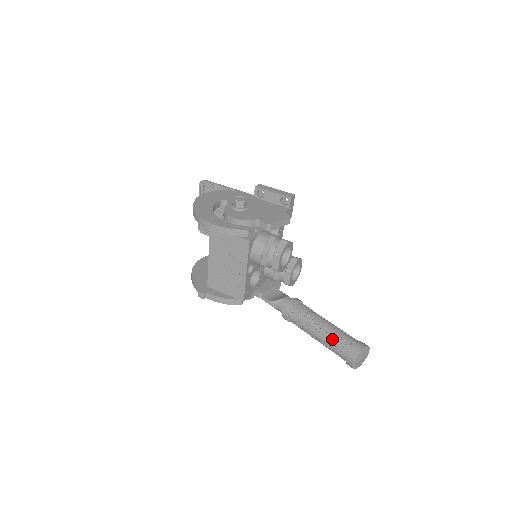
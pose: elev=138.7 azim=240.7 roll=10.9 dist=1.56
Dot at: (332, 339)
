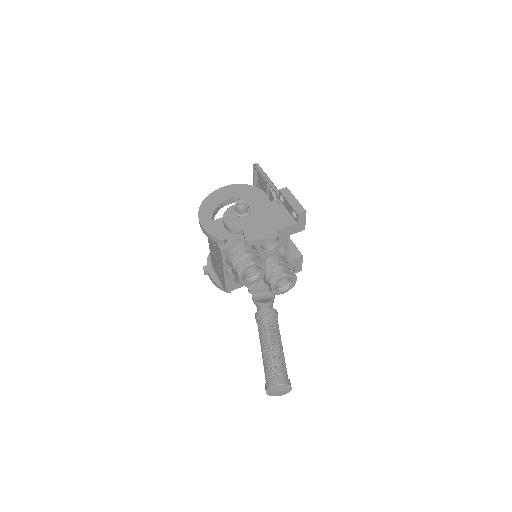
Dot at: (266, 362)
